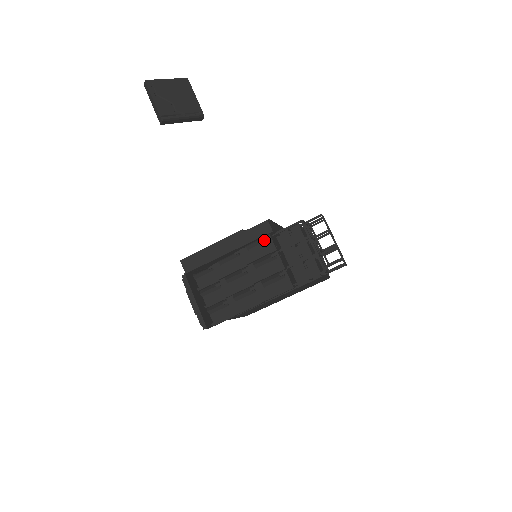
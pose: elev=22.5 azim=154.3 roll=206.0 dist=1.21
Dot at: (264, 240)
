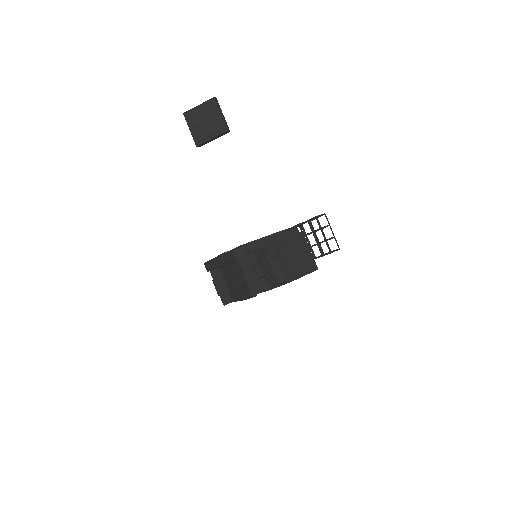
Dot at: occluded
